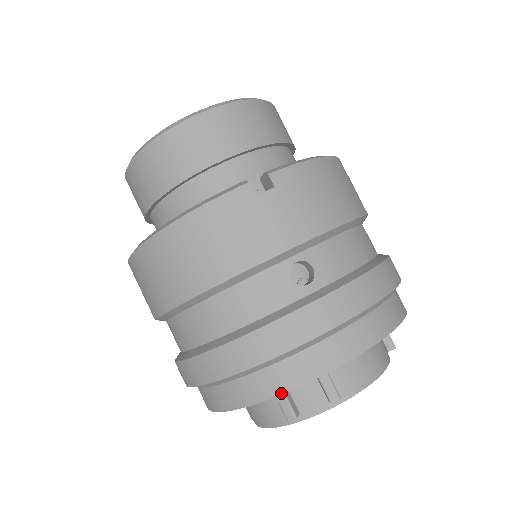
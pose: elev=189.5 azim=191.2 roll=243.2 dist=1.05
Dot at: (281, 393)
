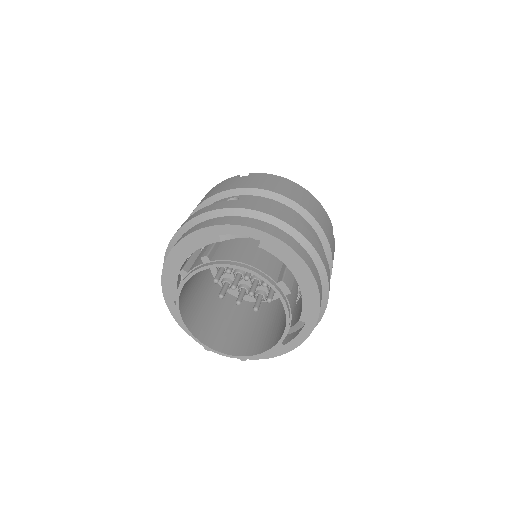
Dot at: (180, 240)
